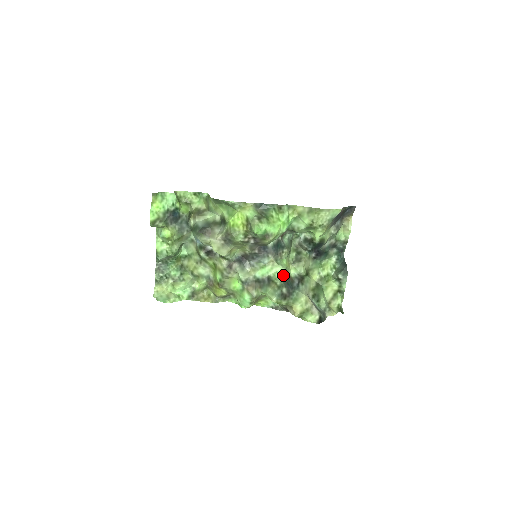
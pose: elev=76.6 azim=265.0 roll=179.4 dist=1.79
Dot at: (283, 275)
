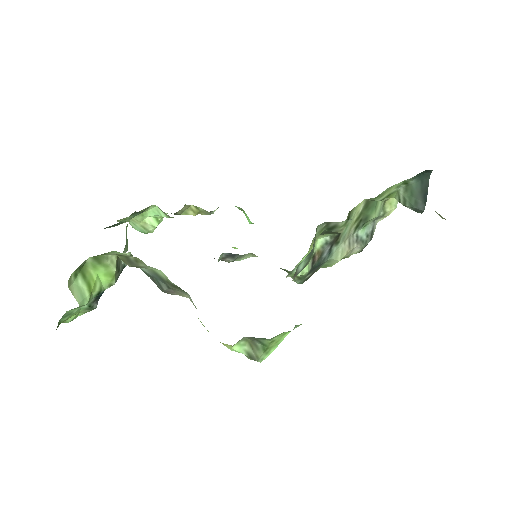
Dot at: occluded
